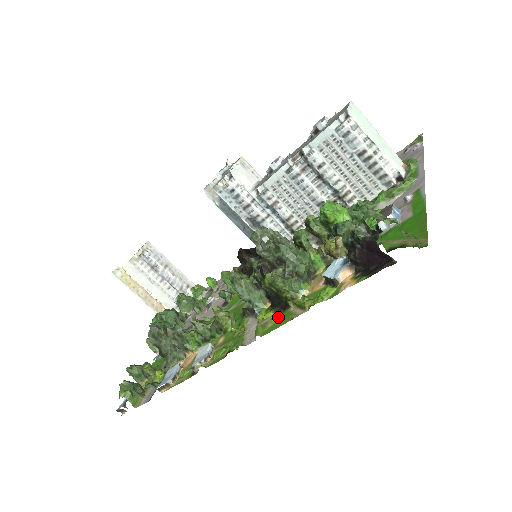
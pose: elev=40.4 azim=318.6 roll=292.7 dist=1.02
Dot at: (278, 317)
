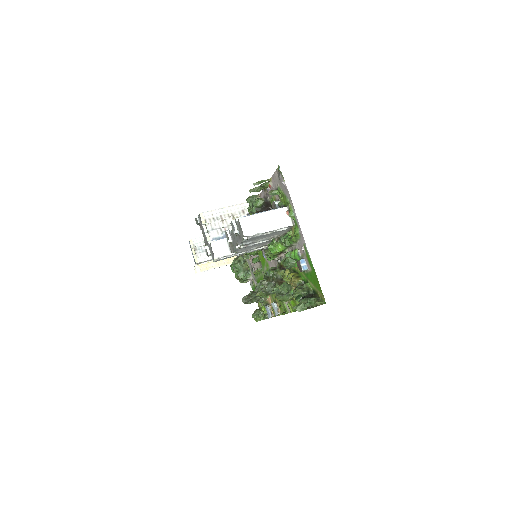
Dot at: (293, 303)
